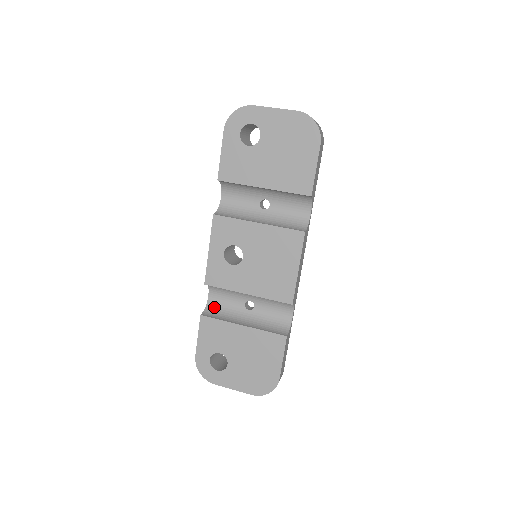
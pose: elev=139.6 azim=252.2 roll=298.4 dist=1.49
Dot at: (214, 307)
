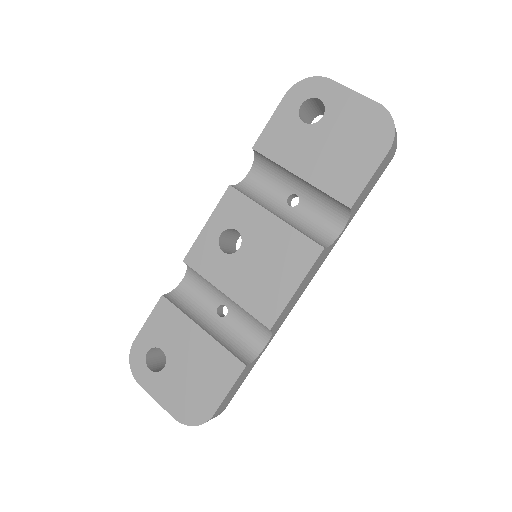
Dot at: (182, 294)
